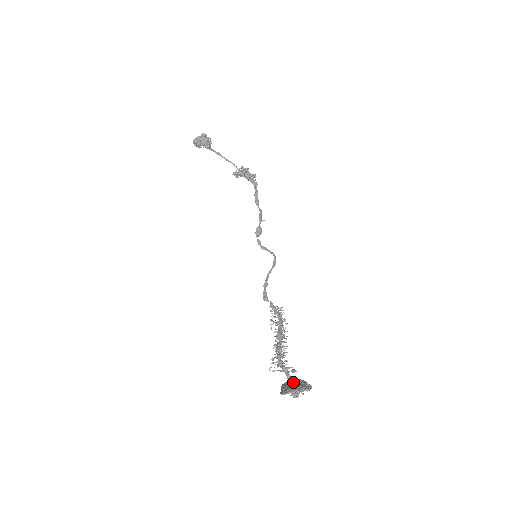
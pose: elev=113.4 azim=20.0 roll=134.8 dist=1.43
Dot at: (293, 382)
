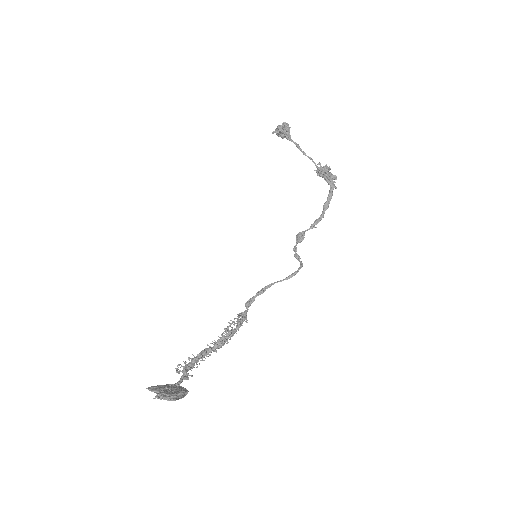
Dot at: (173, 386)
